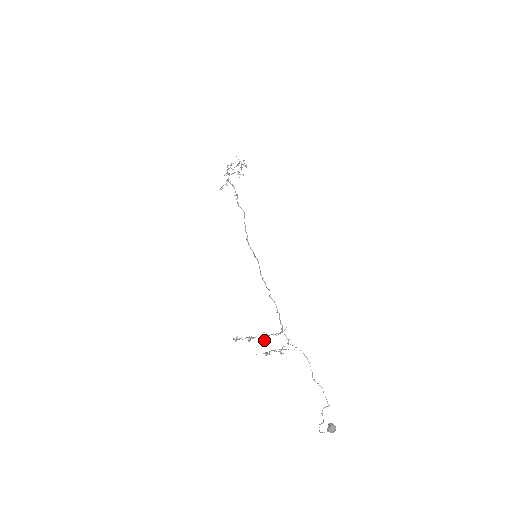
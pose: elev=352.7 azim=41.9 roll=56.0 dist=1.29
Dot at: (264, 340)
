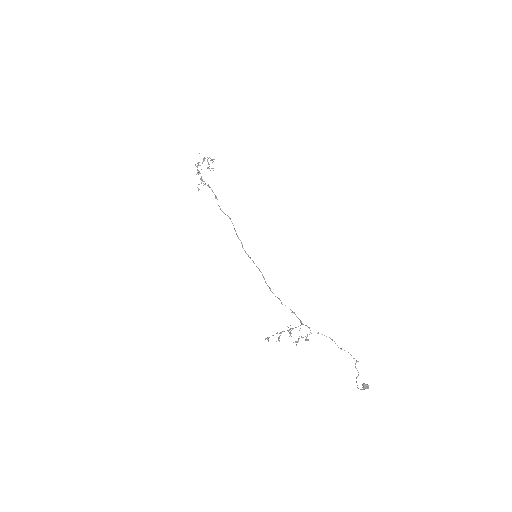
Dot at: occluded
